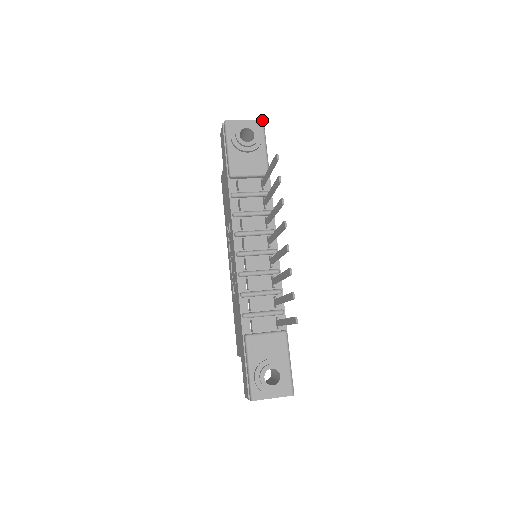
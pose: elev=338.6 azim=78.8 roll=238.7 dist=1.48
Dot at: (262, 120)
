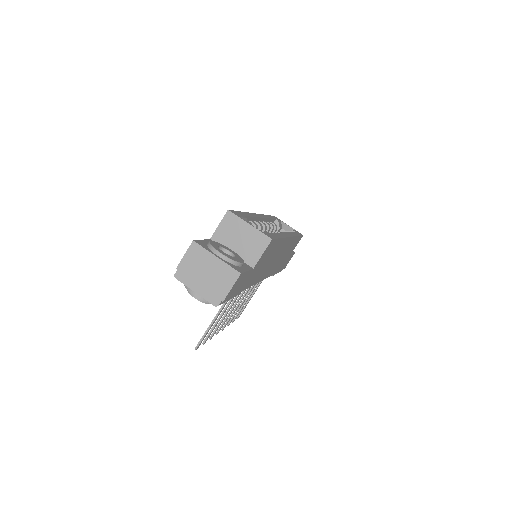
Dot at: (215, 306)
